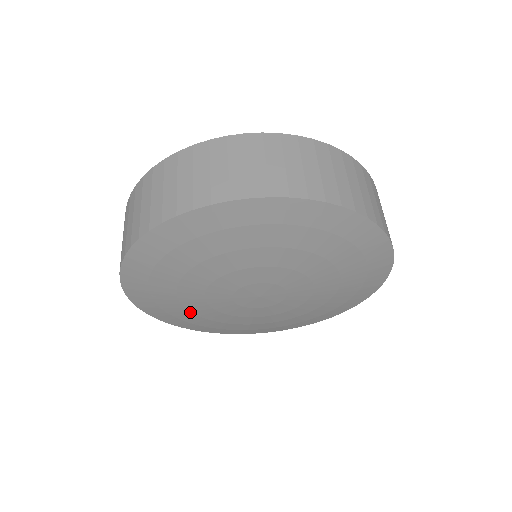
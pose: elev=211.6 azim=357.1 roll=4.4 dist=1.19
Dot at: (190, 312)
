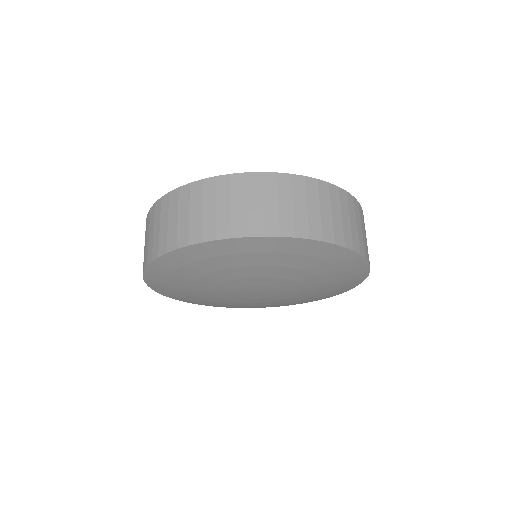
Dot at: (193, 279)
